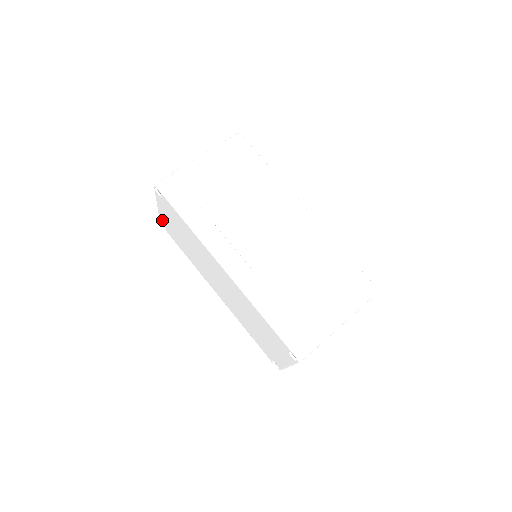
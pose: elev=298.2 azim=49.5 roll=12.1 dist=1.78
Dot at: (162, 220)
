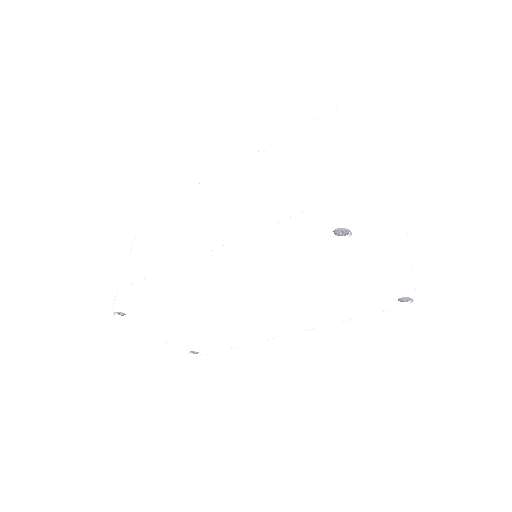
Dot at: (182, 348)
